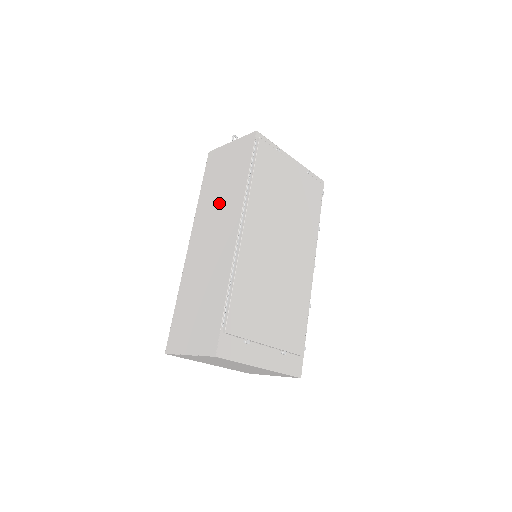
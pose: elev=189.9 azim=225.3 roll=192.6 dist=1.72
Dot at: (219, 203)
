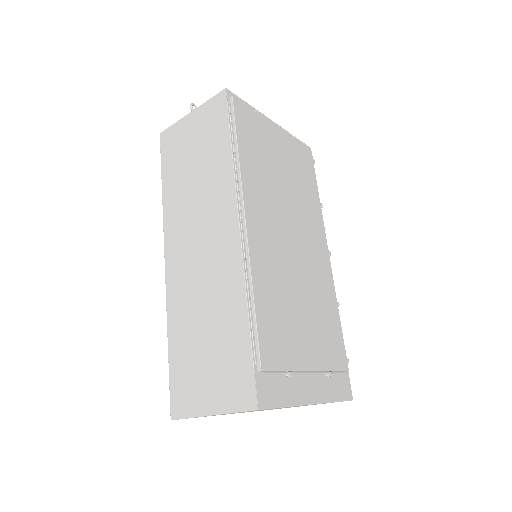
Dot at: (196, 194)
